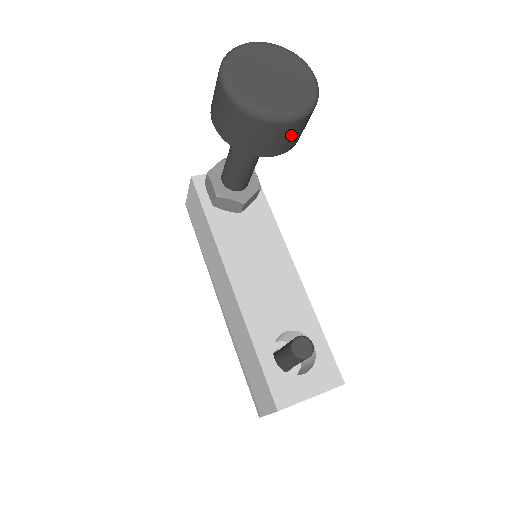
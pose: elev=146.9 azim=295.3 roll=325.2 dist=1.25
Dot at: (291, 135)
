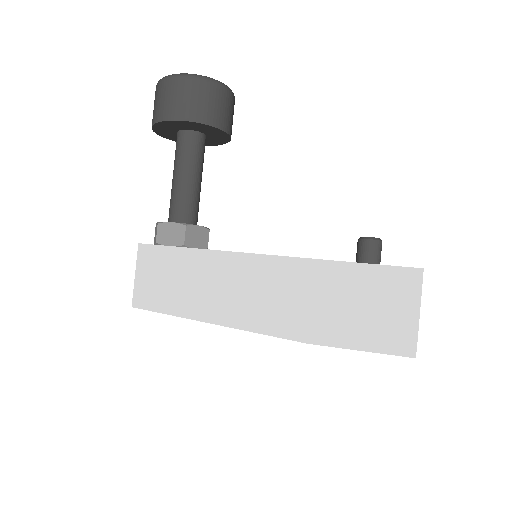
Dot at: (233, 114)
